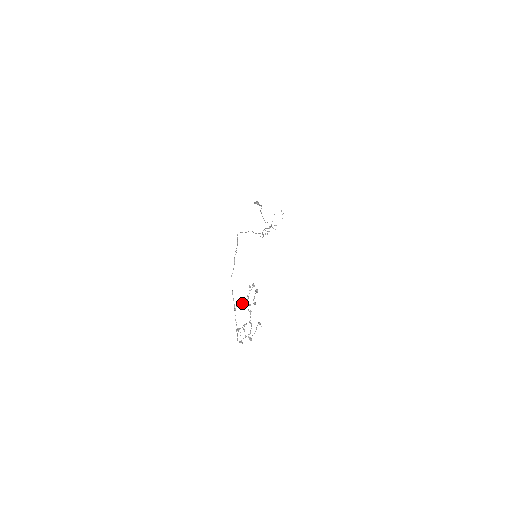
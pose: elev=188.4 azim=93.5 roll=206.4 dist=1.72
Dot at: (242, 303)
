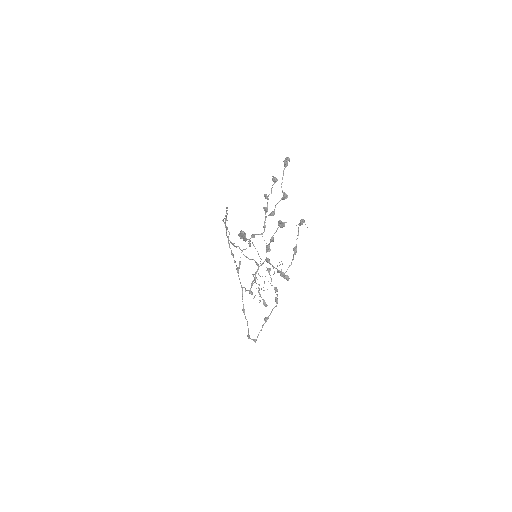
Dot at: (253, 234)
